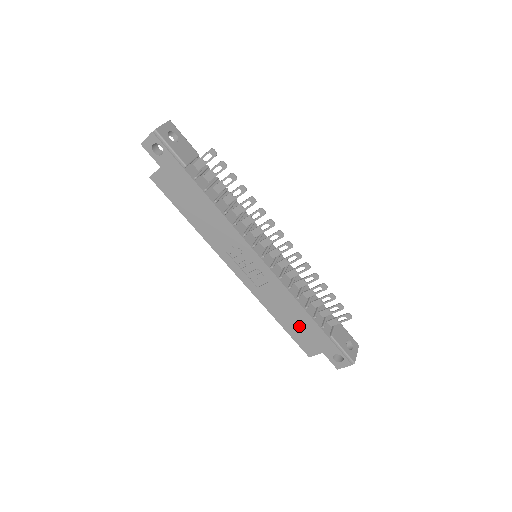
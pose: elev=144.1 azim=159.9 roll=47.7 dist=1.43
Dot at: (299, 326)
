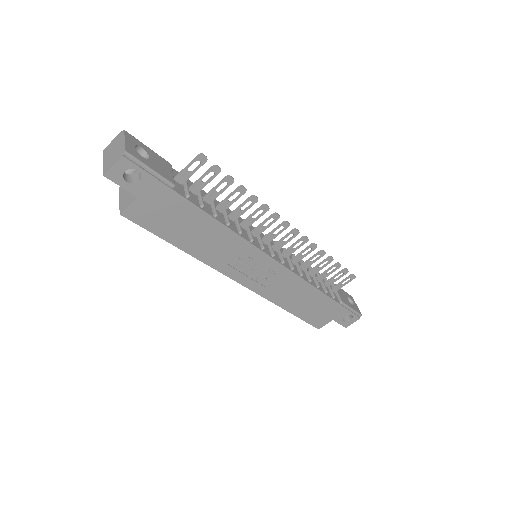
Dot at: (311, 306)
